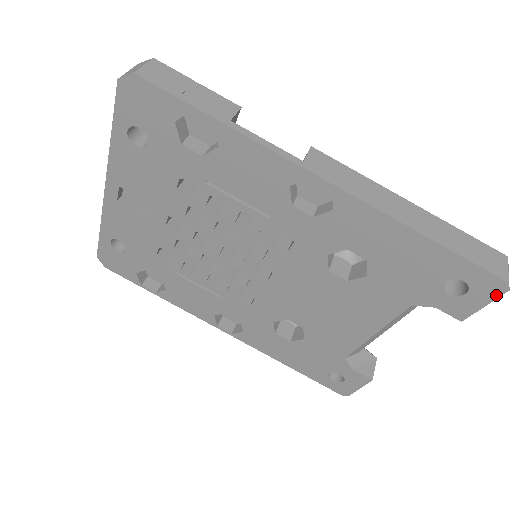
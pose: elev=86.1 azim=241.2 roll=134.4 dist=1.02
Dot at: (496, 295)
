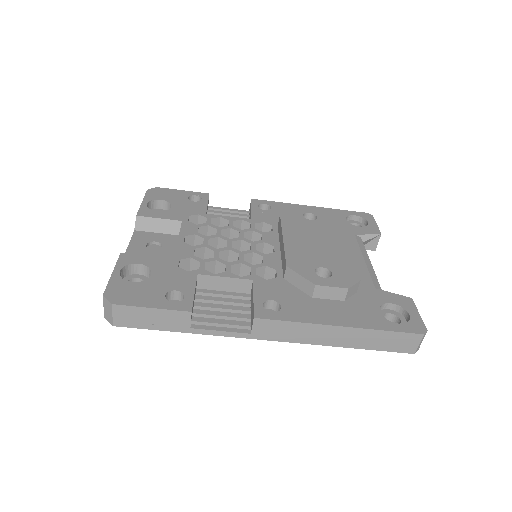
Dot at: occluded
